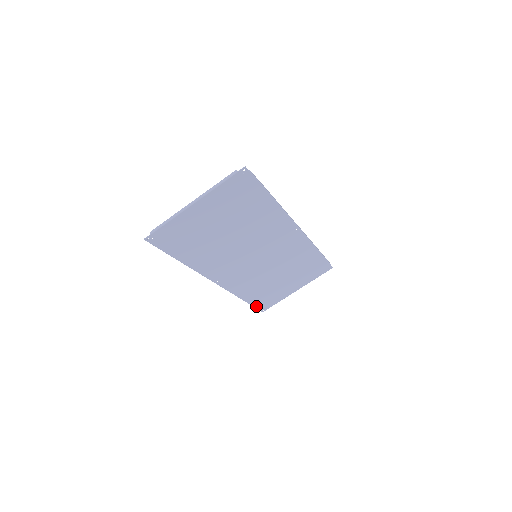
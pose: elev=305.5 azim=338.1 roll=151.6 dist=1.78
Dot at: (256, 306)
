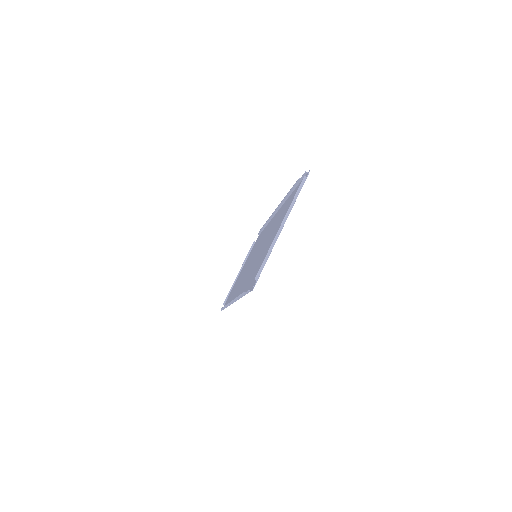
Dot at: occluded
